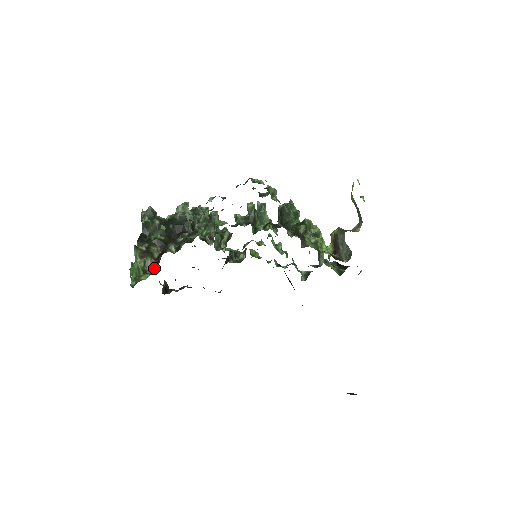
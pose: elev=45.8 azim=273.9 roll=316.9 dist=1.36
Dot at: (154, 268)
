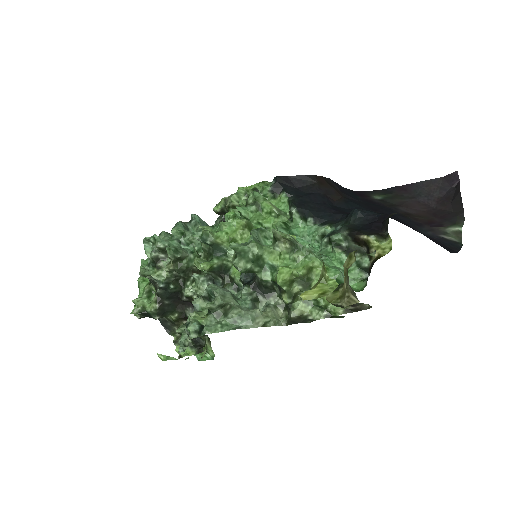
Dot at: (204, 335)
